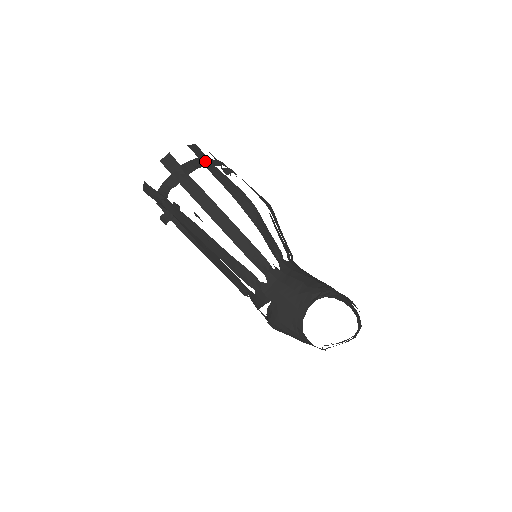
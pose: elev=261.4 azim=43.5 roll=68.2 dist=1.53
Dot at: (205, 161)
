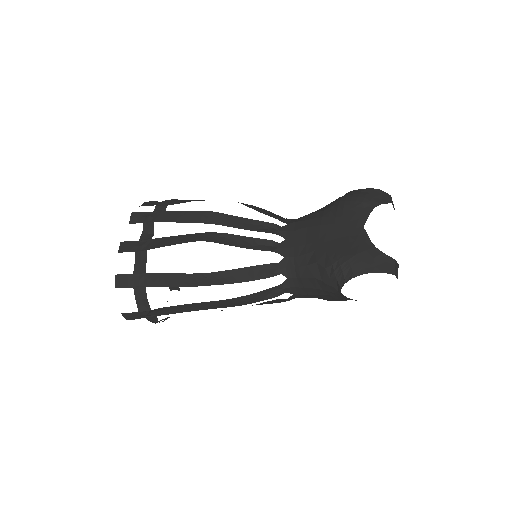
Dot at: (139, 281)
